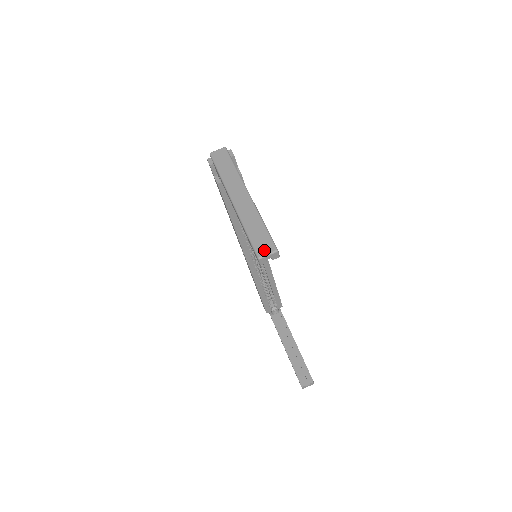
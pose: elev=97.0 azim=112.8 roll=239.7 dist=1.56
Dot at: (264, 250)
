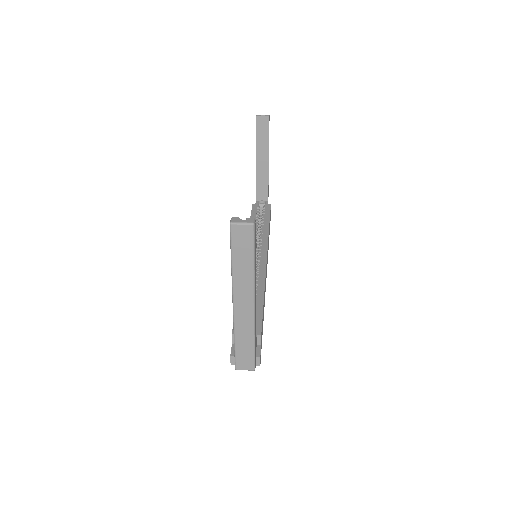
Dot at: (262, 119)
